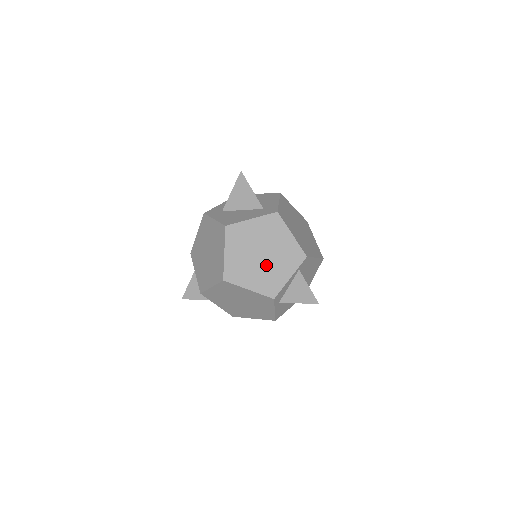
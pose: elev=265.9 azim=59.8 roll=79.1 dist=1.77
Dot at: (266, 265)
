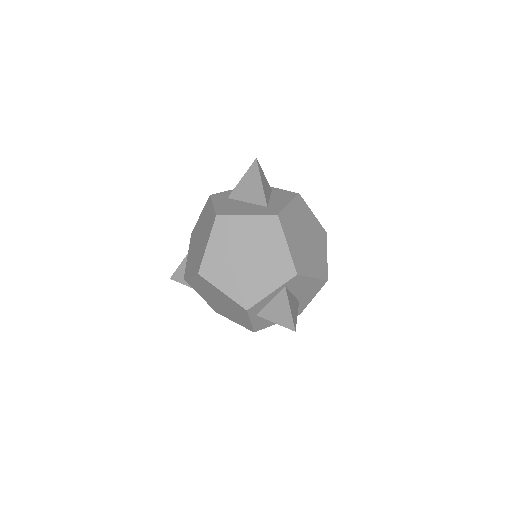
Dot at: (248, 271)
